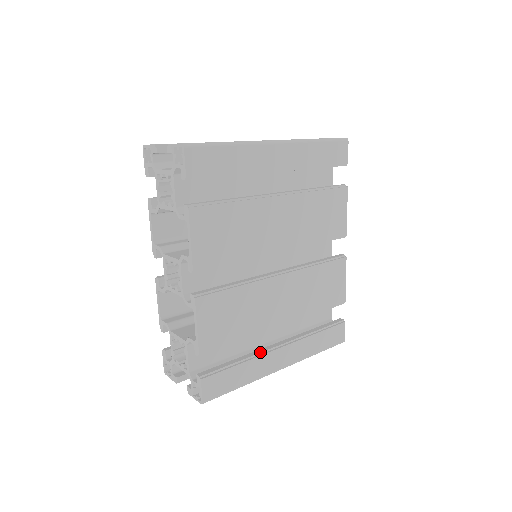
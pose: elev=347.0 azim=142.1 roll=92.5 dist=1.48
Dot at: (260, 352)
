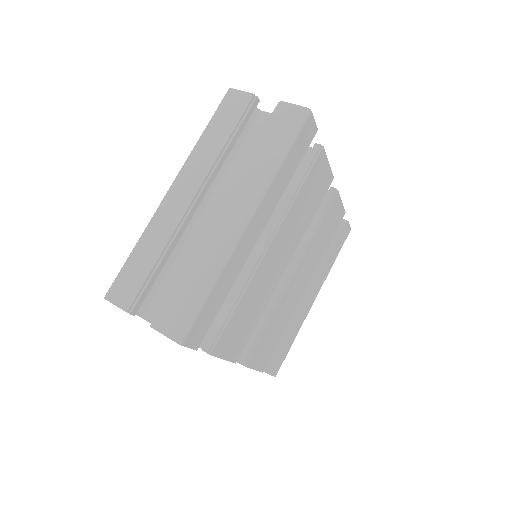
Dot at: (297, 316)
